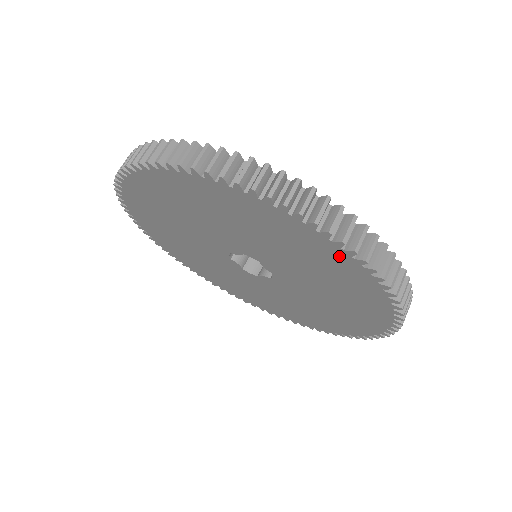
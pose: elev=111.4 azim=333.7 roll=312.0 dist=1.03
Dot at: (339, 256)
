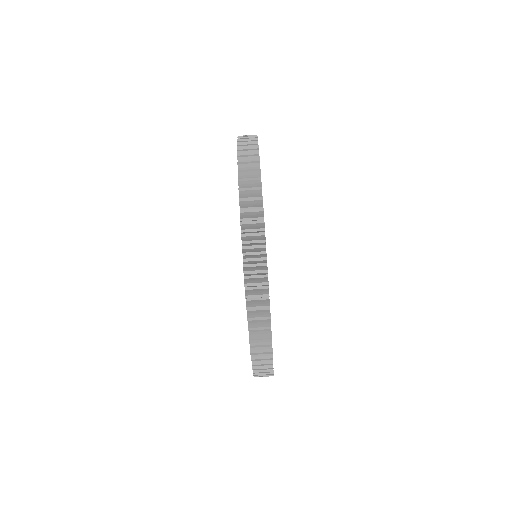
Dot at: occluded
